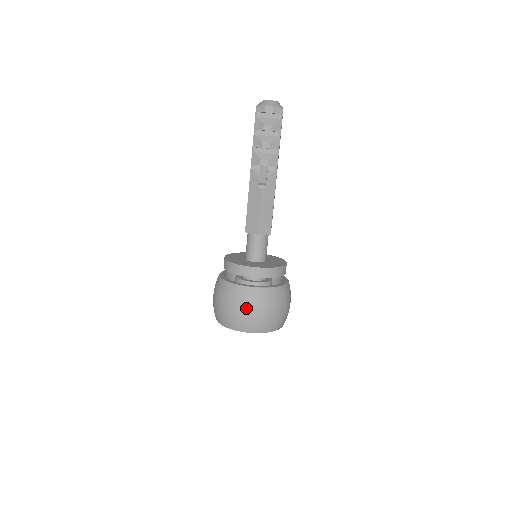
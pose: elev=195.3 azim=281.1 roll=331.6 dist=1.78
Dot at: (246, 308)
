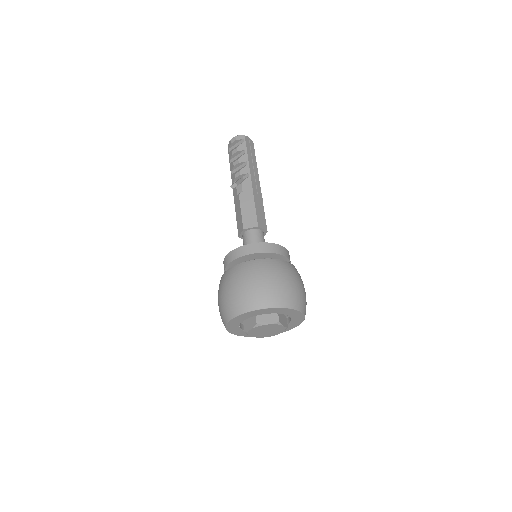
Dot at: (230, 286)
